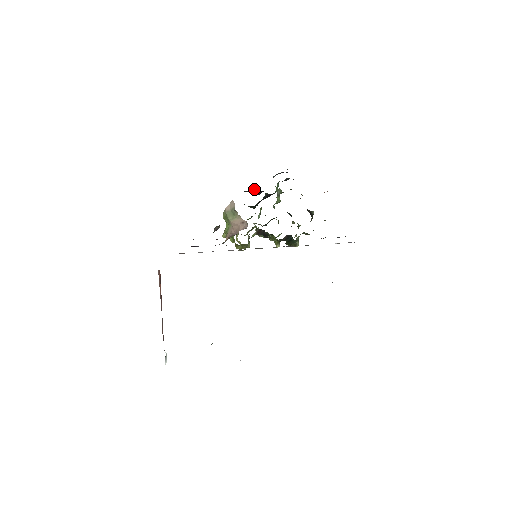
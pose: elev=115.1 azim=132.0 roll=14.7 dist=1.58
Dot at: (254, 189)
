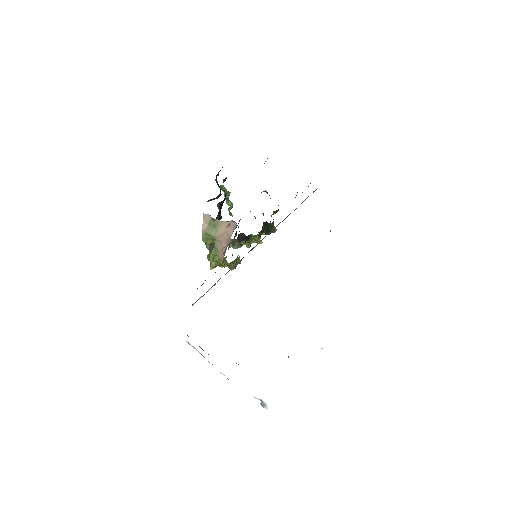
Dot at: (210, 199)
